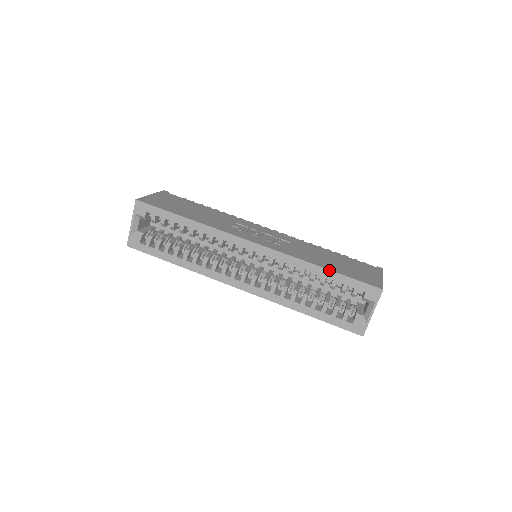
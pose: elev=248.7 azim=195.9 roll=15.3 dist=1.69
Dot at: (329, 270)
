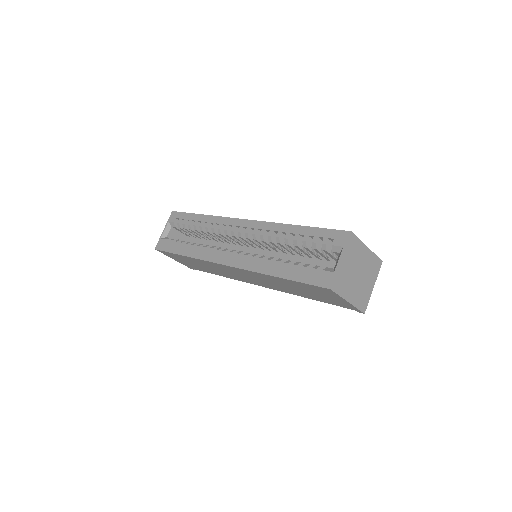
Dot at: (302, 226)
